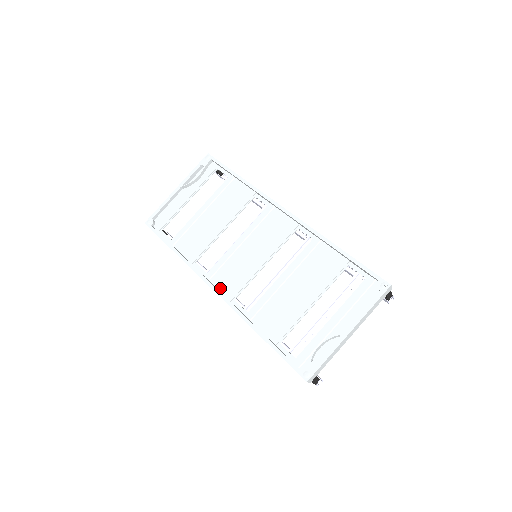
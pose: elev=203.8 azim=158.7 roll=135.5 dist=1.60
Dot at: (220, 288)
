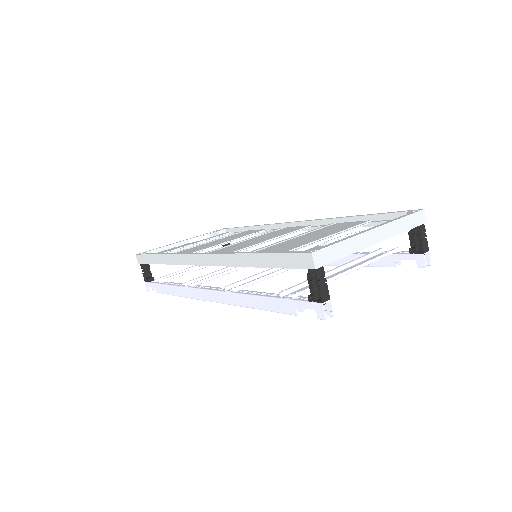
Dot at: occluded
